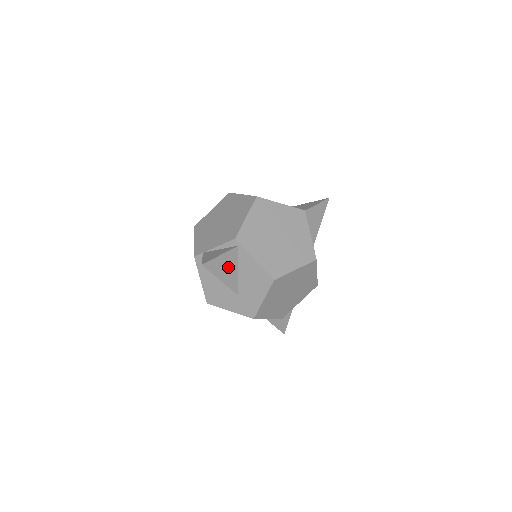
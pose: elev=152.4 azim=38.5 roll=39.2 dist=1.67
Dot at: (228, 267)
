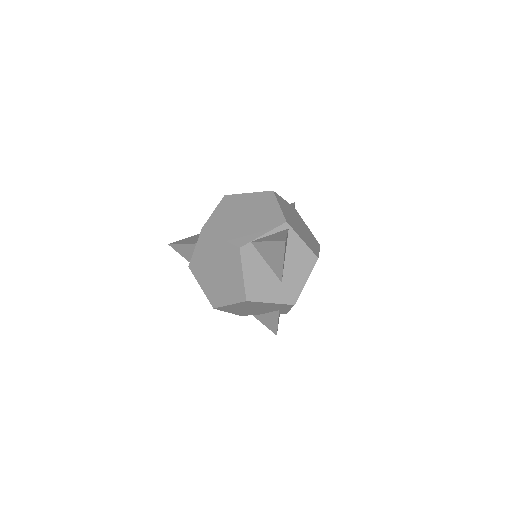
Dot at: (285, 249)
